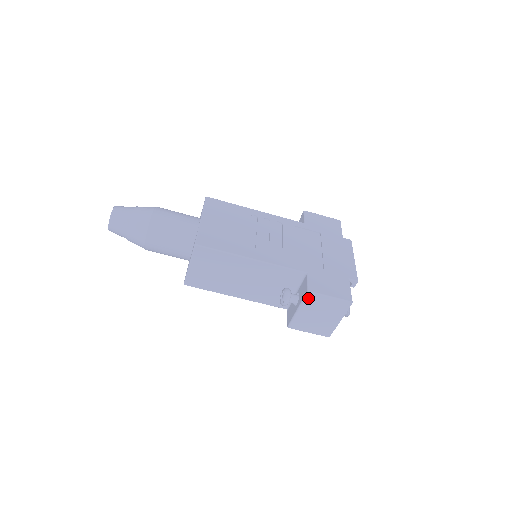
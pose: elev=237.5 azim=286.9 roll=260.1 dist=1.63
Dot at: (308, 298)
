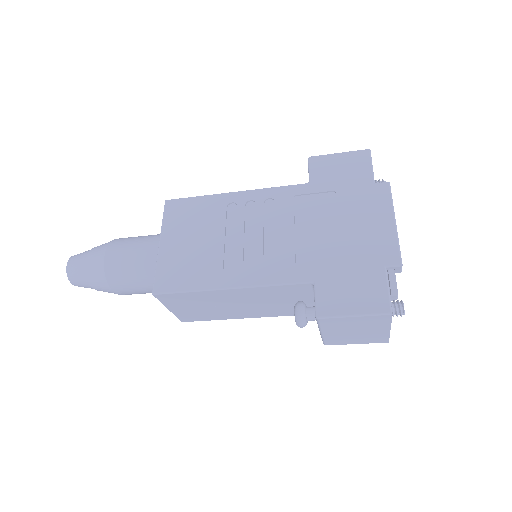
Dot at: (322, 323)
